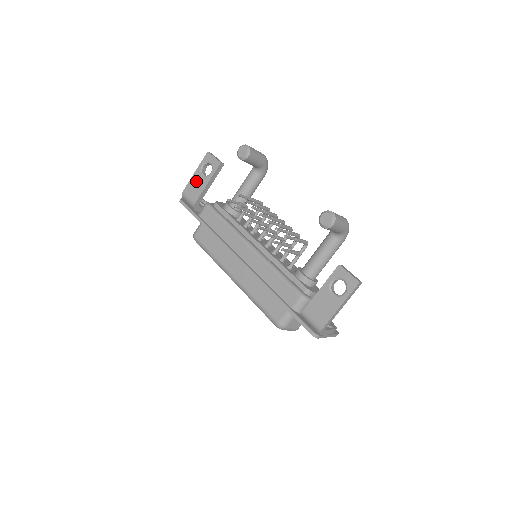
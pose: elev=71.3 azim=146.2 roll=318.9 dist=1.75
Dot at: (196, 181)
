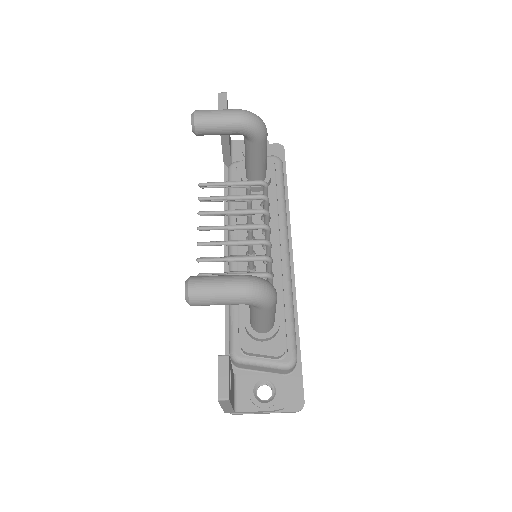
Dot at: occluded
